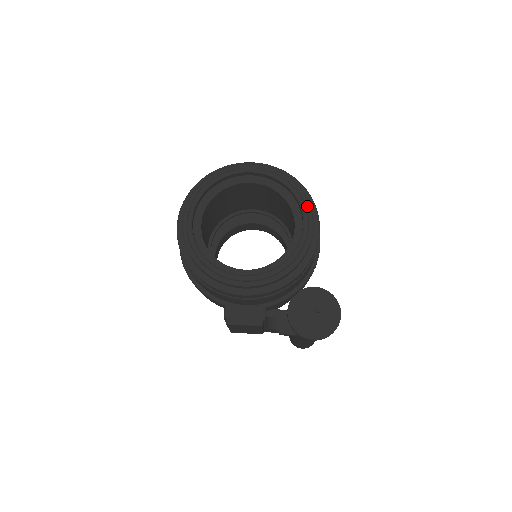
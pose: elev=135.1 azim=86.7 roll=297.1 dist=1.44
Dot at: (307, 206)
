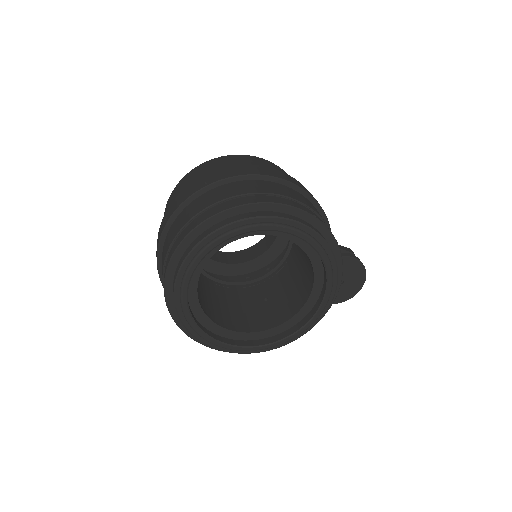
Dot at: (322, 243)
